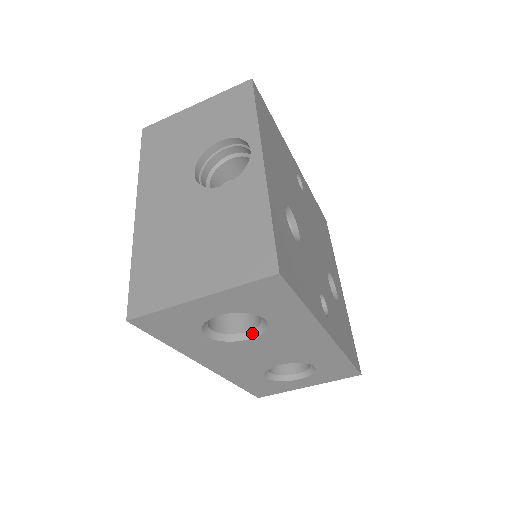
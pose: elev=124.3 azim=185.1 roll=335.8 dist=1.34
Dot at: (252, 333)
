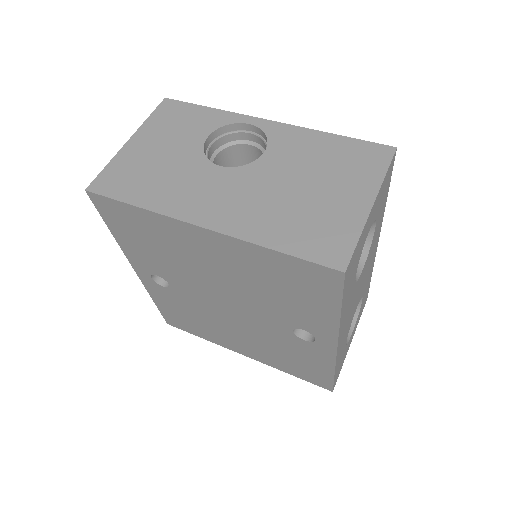
Dot at: (362, 261)
